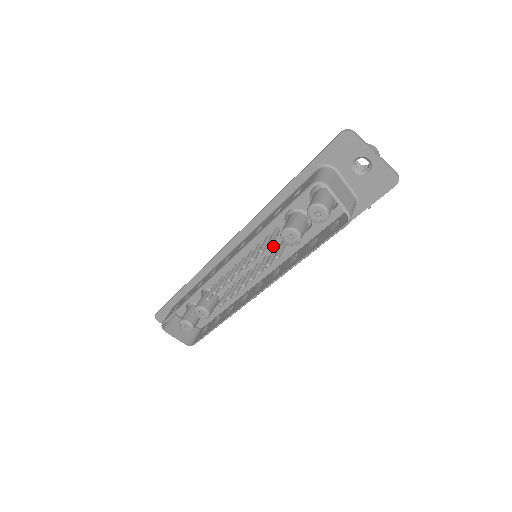
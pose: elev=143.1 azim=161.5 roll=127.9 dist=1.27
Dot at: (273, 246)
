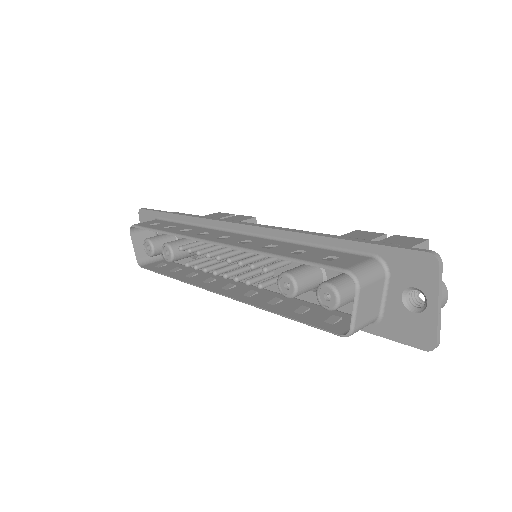
Dot at: occluded
